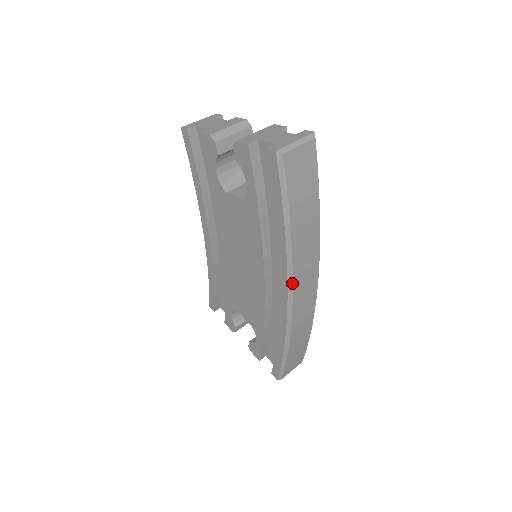
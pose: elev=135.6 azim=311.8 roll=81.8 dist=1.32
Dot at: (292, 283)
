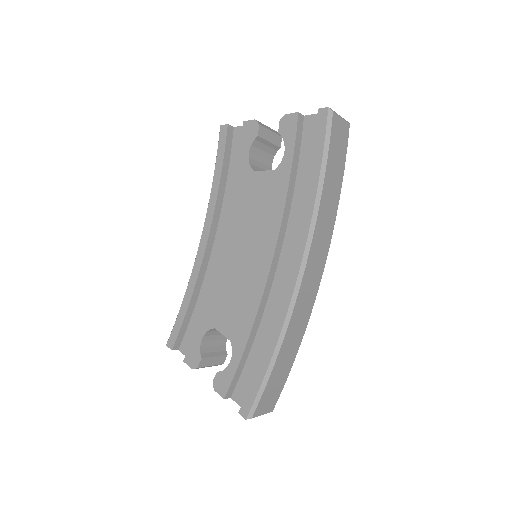
Dot at: (310, 247)
